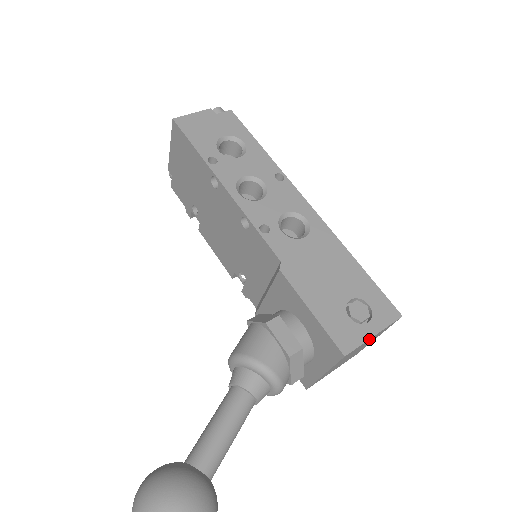
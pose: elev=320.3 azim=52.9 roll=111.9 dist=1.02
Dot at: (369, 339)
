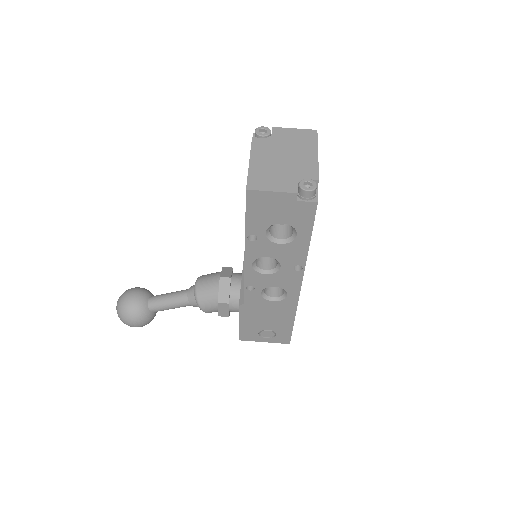
Dot at: (260, 341)
